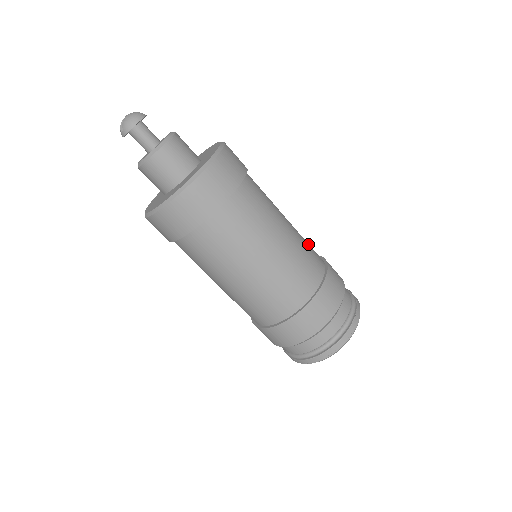
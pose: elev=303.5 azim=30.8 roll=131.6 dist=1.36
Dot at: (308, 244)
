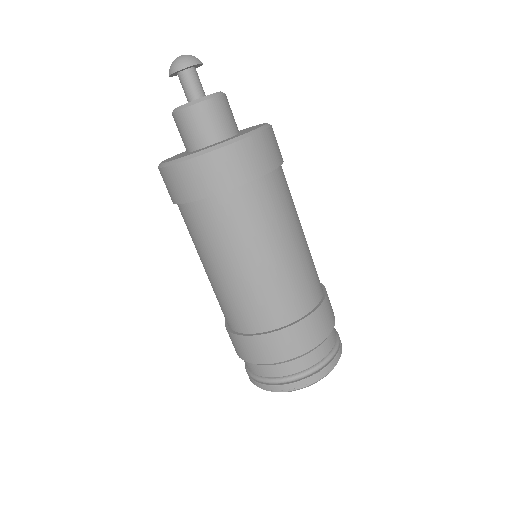
Dot at: (307, 279)
